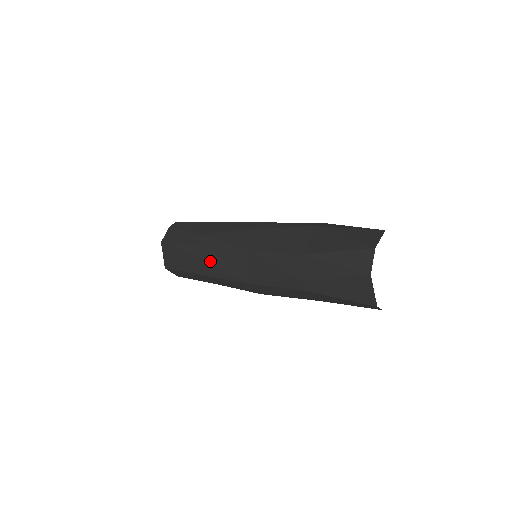
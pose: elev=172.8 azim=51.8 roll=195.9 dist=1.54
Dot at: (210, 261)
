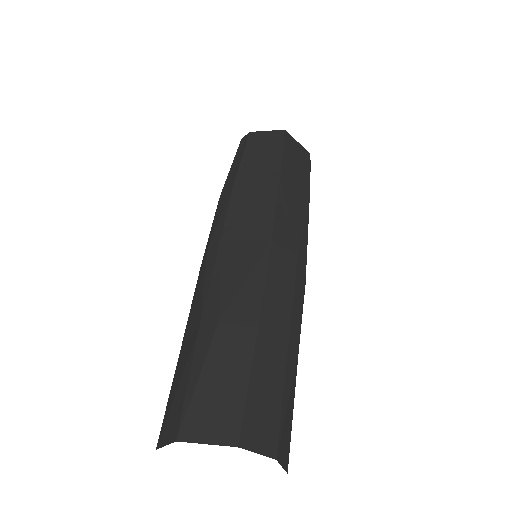
Dot at: occluded
